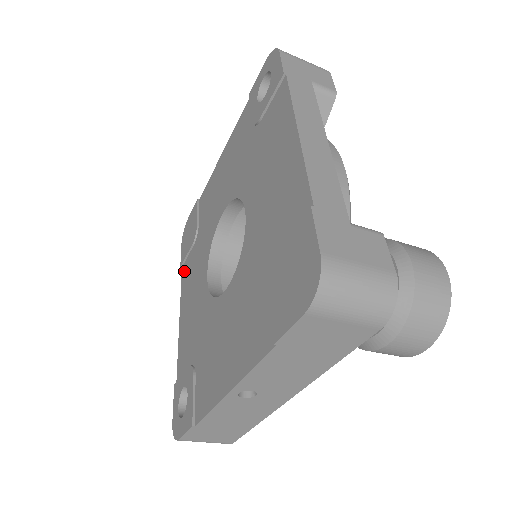
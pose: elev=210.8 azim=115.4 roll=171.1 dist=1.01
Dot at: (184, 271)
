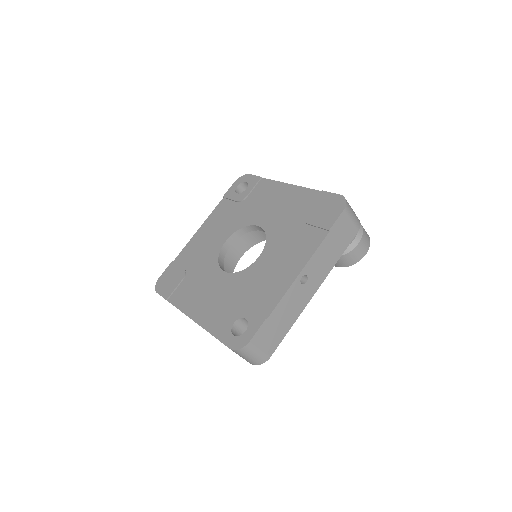
Dot at: (175, 298)
